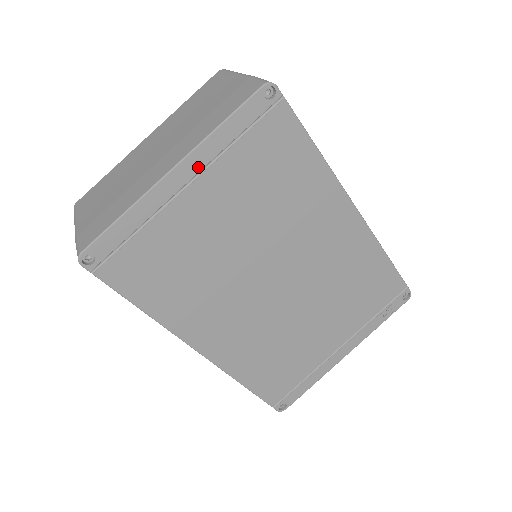
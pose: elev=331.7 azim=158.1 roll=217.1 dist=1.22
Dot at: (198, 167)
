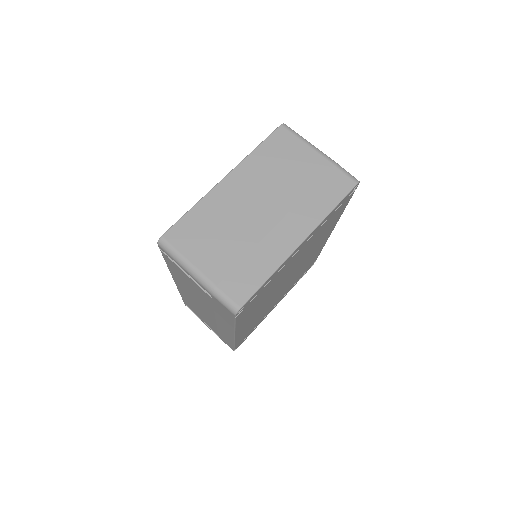
Dot at: (310, 237)
